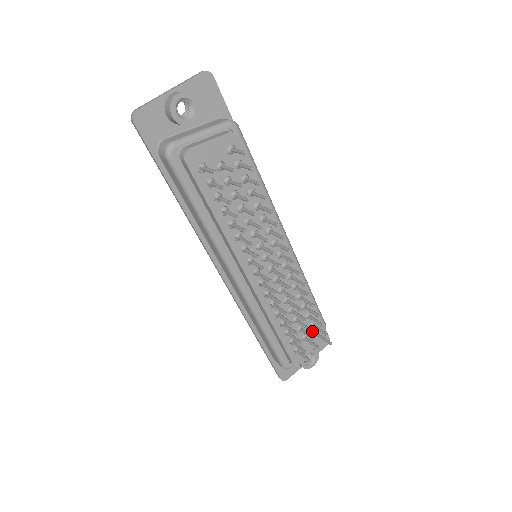
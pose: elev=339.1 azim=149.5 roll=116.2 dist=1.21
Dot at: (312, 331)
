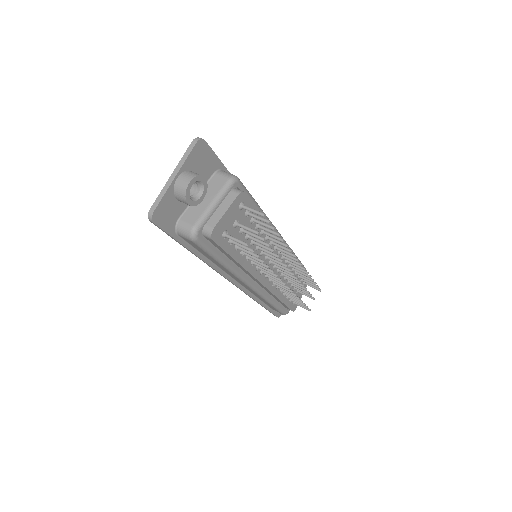
Dot at: (302, 283)
